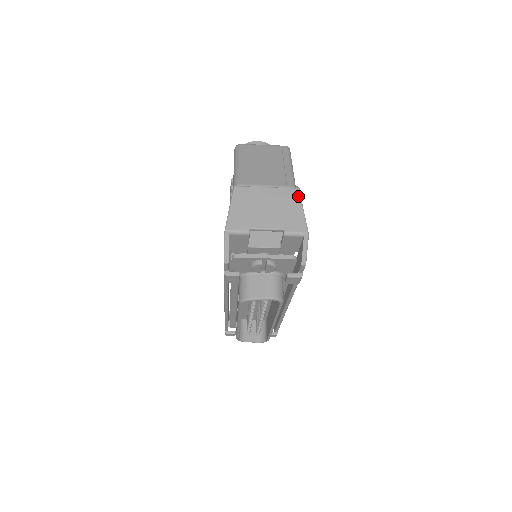
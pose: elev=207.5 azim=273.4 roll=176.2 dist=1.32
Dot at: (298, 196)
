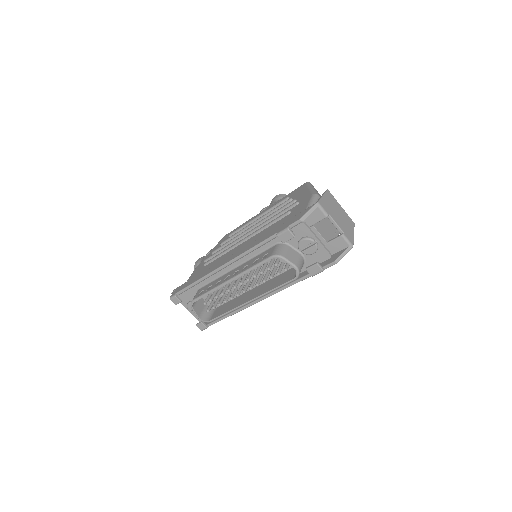
Dot at: (354, 226)
